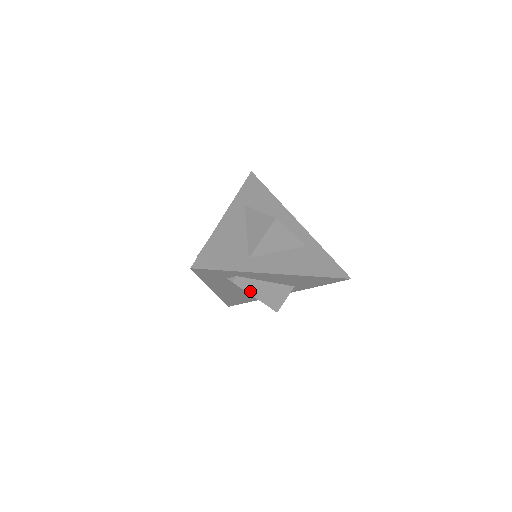
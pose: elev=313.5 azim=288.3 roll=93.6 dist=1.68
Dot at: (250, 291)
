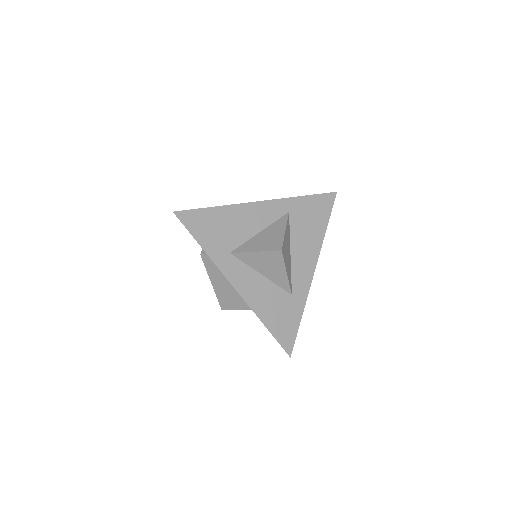
Dot at: (211, 275)
